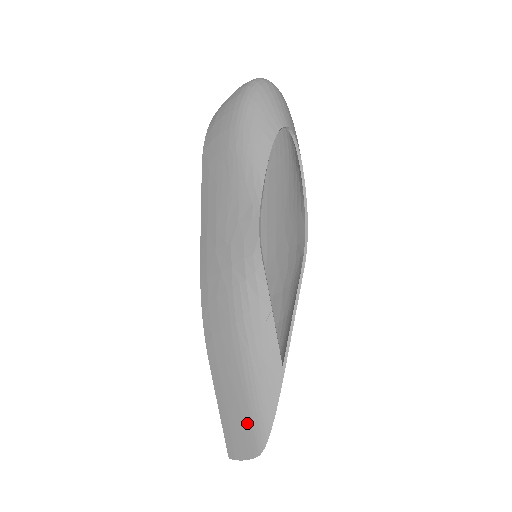
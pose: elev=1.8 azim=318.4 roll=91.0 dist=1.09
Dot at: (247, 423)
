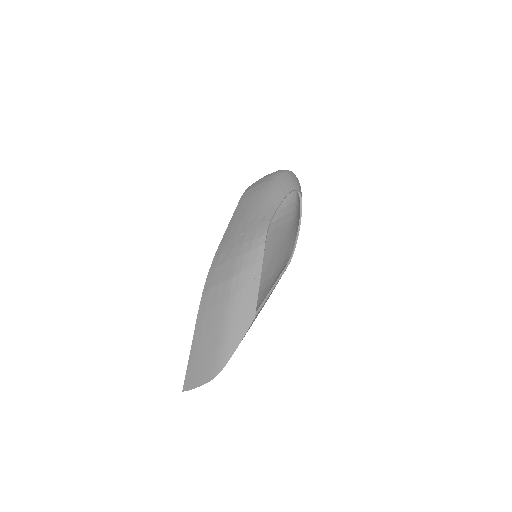
Dot at: (213, 351)
